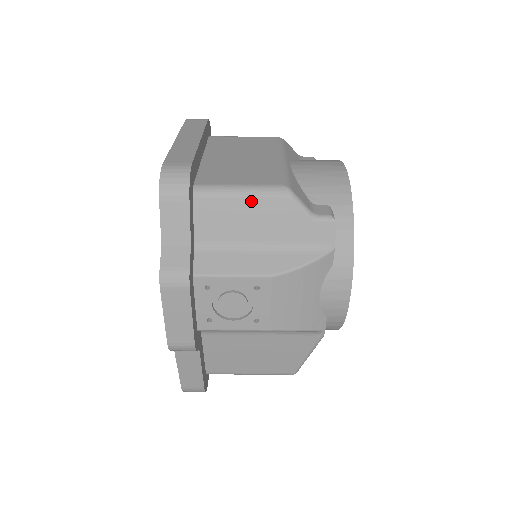
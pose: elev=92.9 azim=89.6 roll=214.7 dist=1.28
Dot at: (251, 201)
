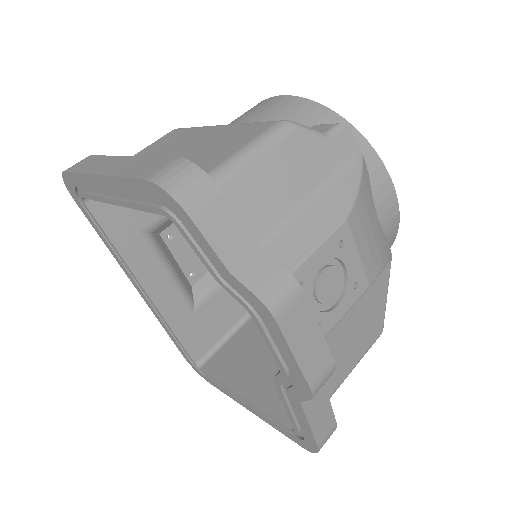
Dot at: (266, 157)
